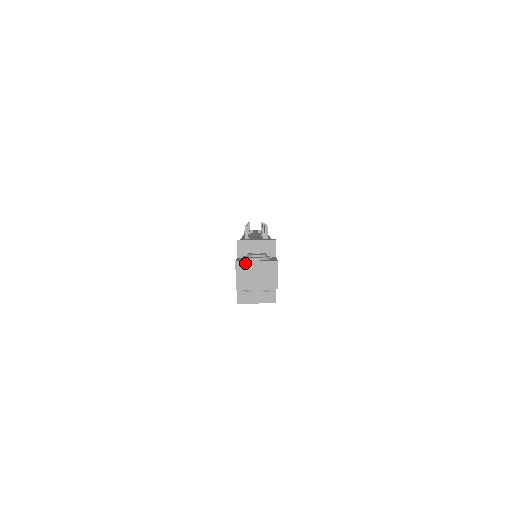
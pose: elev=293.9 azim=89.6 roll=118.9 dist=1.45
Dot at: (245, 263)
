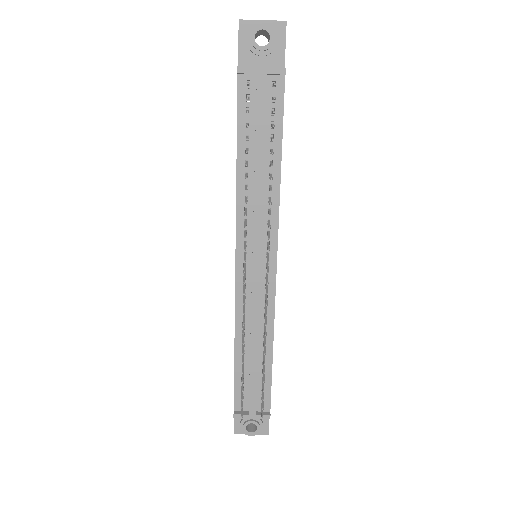
Dot at: (242, 433)
